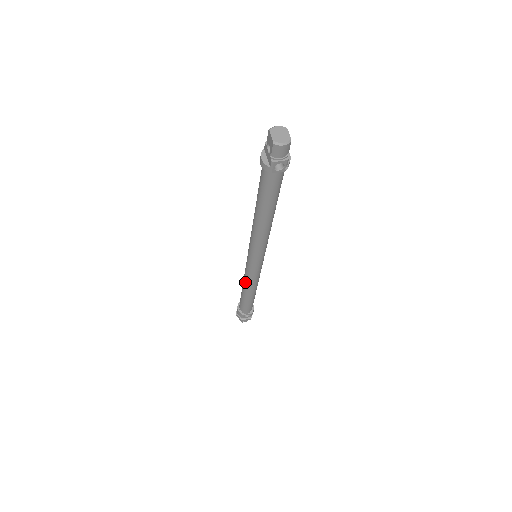
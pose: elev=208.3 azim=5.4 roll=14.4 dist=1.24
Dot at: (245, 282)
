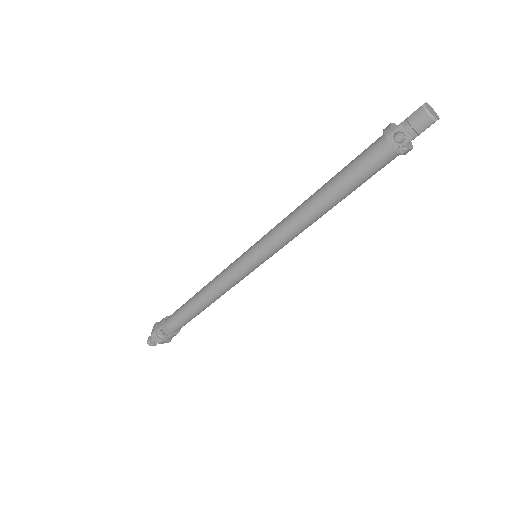
Dot at: (213, 280)
